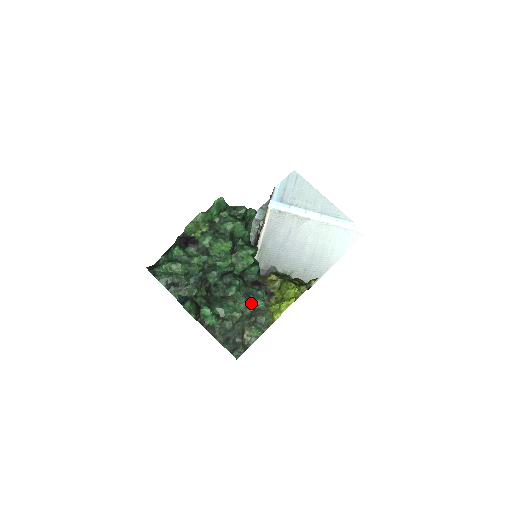
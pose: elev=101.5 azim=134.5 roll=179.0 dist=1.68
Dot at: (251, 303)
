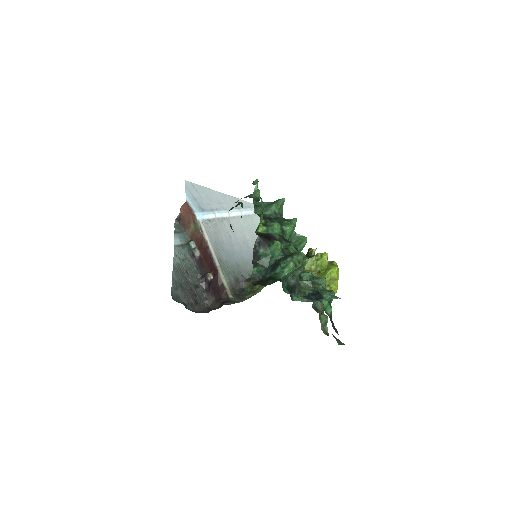
Dot at: occluded
